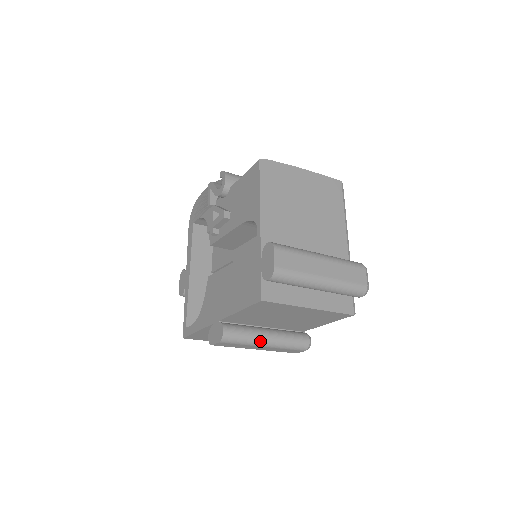
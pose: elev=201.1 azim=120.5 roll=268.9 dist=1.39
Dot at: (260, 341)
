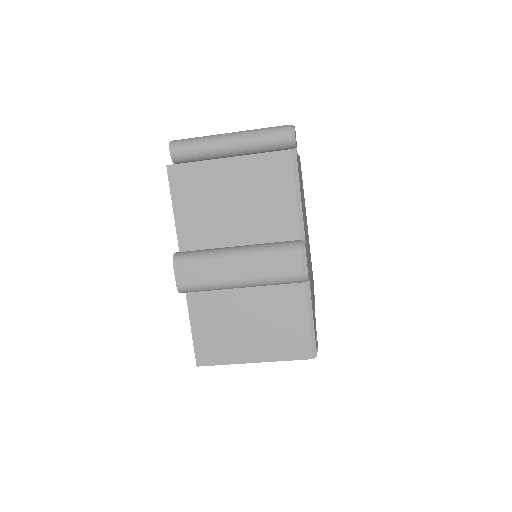
Dot at: (224, 252)
